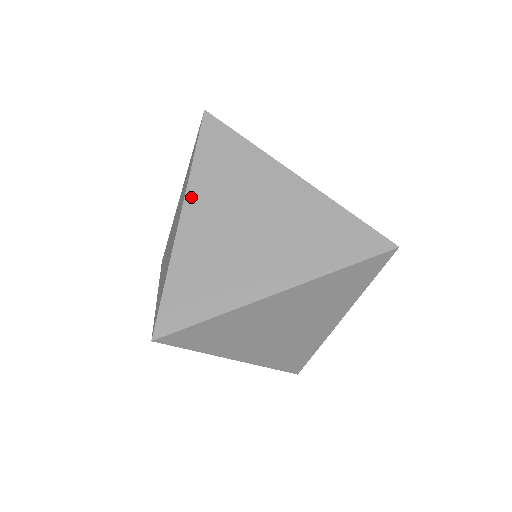
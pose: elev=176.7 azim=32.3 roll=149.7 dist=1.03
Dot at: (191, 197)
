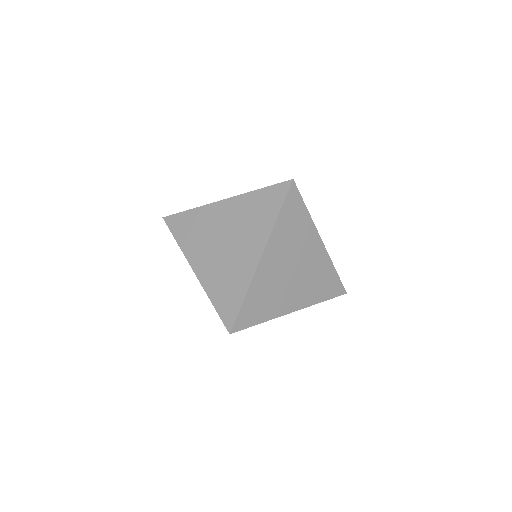
Dot at: occluded
